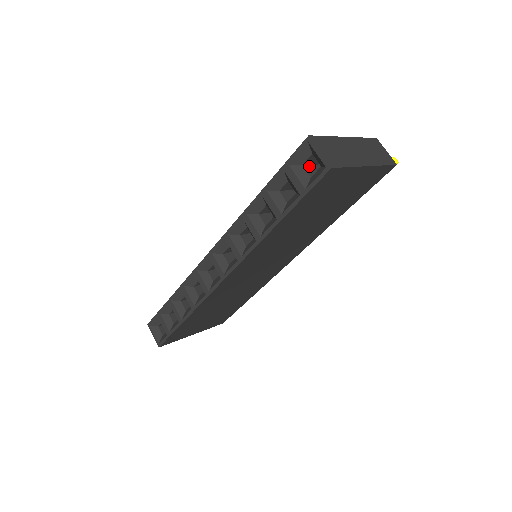
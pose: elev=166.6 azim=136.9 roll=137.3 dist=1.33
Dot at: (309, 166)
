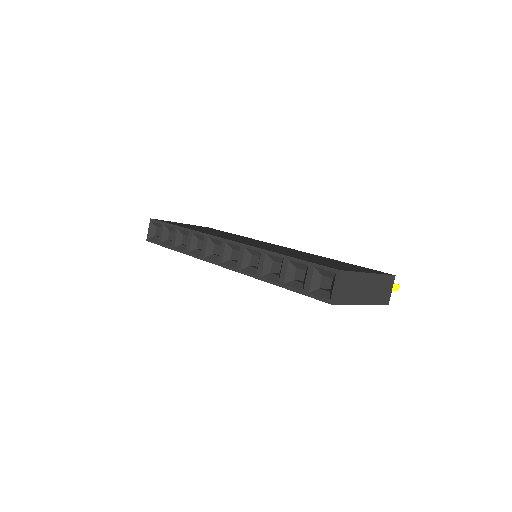
Dot at: (326, 277)
